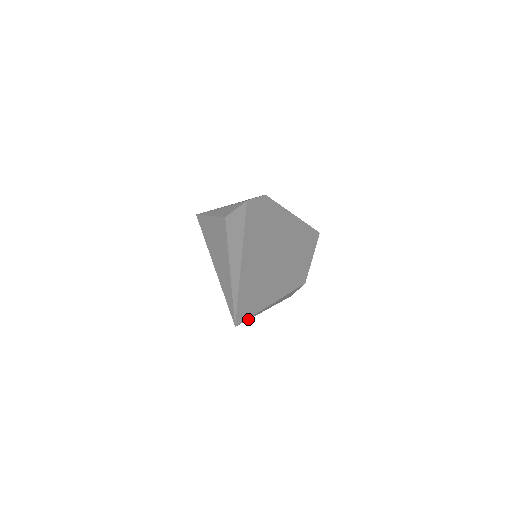
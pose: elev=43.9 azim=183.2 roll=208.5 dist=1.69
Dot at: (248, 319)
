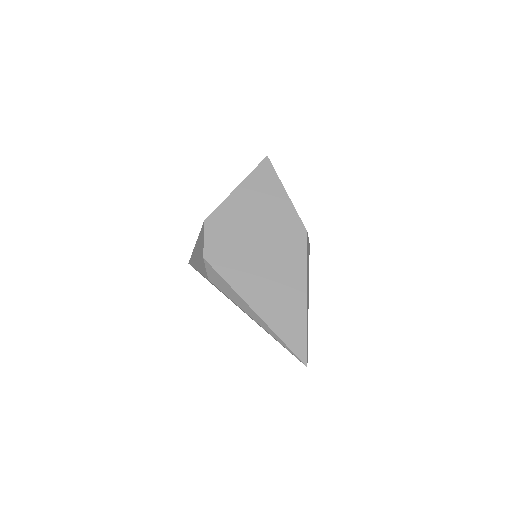
Dot at: (307, 342)
